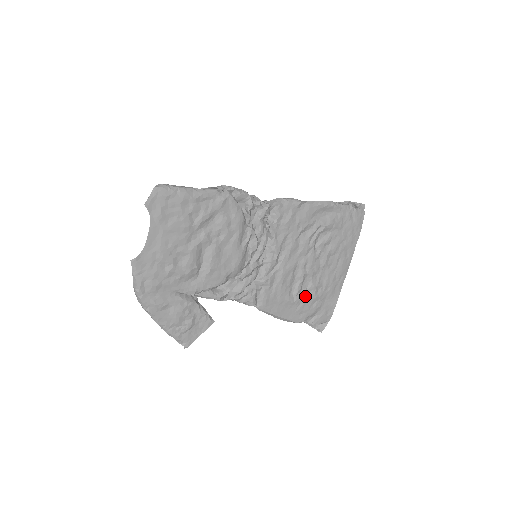
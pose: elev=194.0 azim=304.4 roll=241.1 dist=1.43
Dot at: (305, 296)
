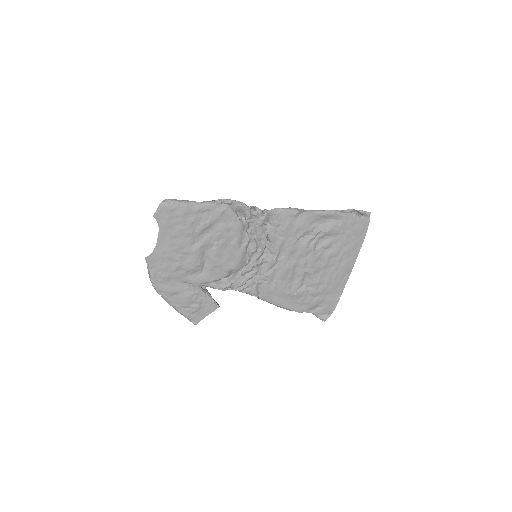
Dot at: (306, 291)
